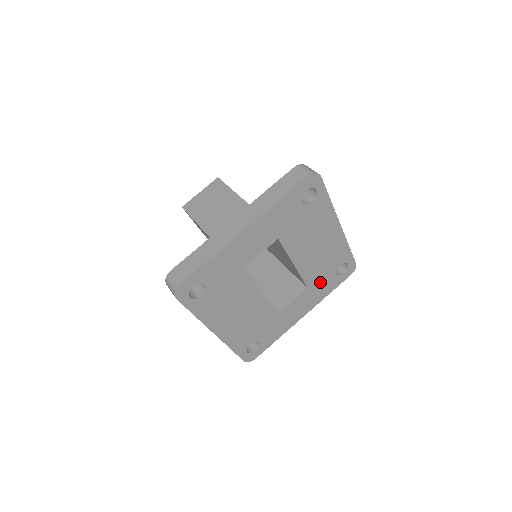
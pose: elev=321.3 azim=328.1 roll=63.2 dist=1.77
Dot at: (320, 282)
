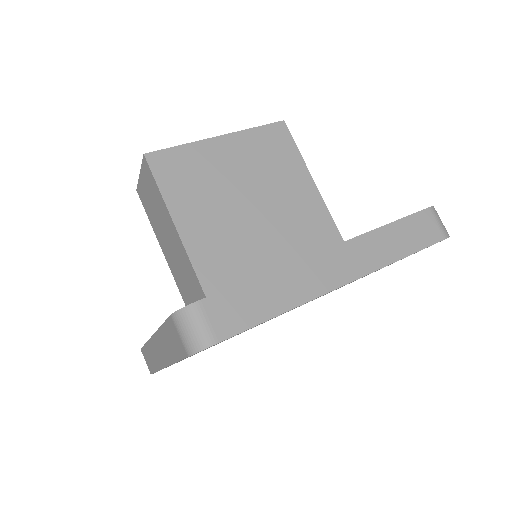
Dot at: occluded
